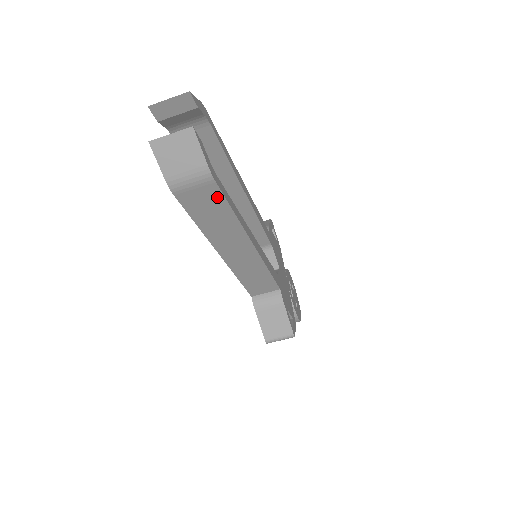
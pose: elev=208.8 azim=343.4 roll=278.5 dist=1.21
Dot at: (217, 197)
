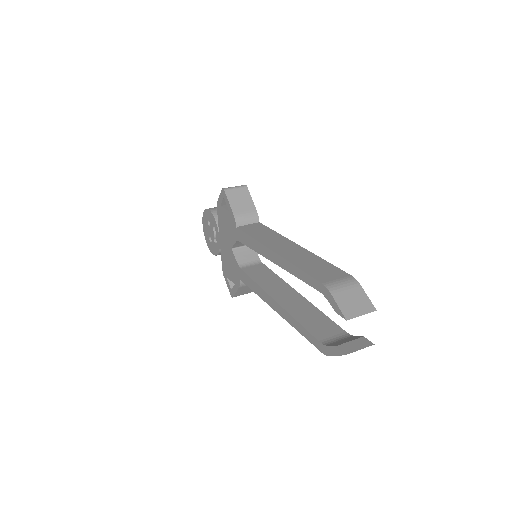
Dot at: occluded
